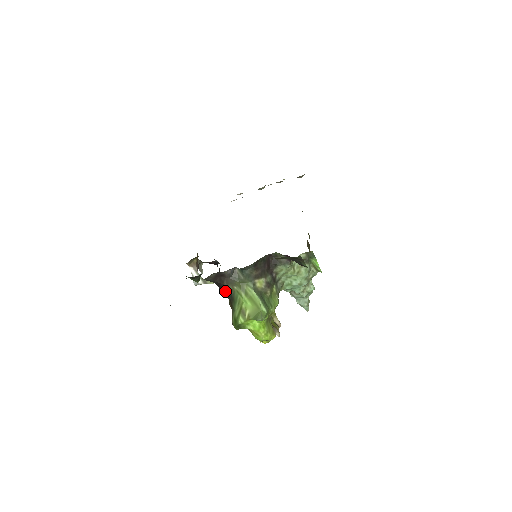
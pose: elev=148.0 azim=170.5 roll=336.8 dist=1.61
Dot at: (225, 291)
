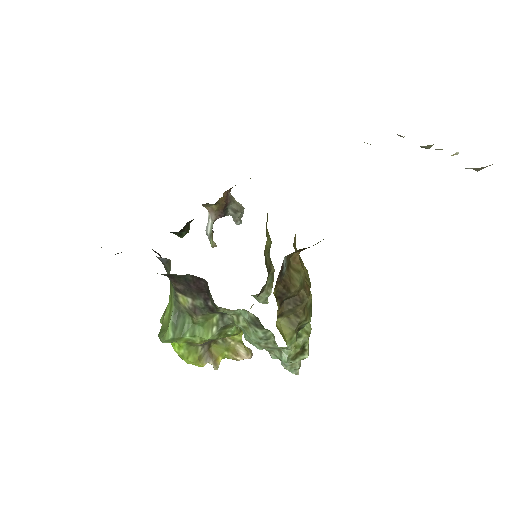
Dot at: occluded
